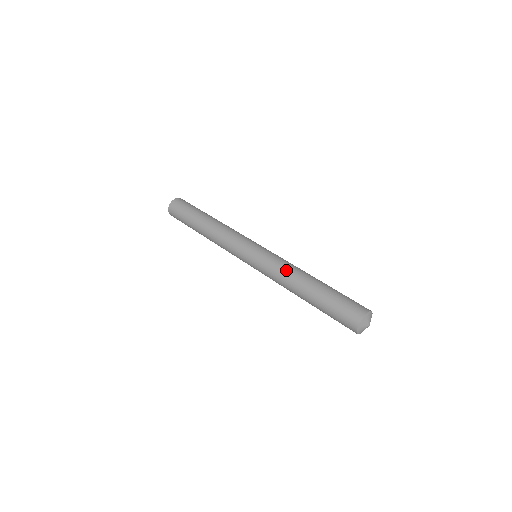
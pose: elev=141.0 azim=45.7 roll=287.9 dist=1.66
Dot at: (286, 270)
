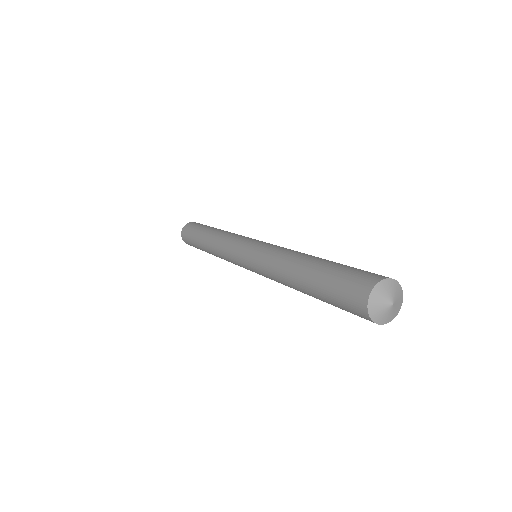
Dot at: occluded
